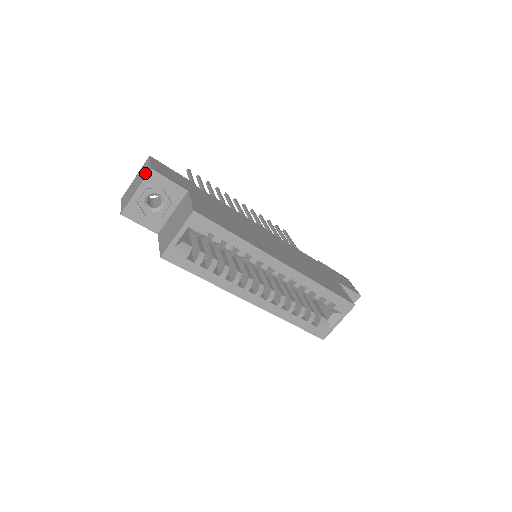
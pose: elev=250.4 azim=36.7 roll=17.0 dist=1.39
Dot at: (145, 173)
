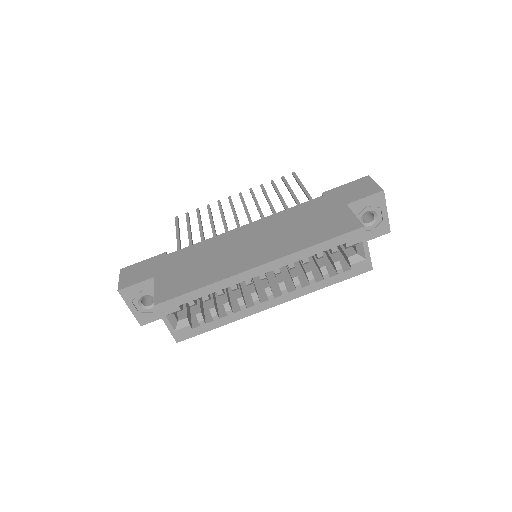
Dot at: occluded
